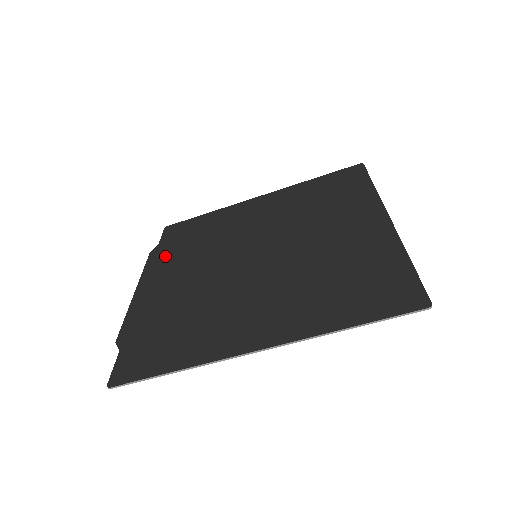
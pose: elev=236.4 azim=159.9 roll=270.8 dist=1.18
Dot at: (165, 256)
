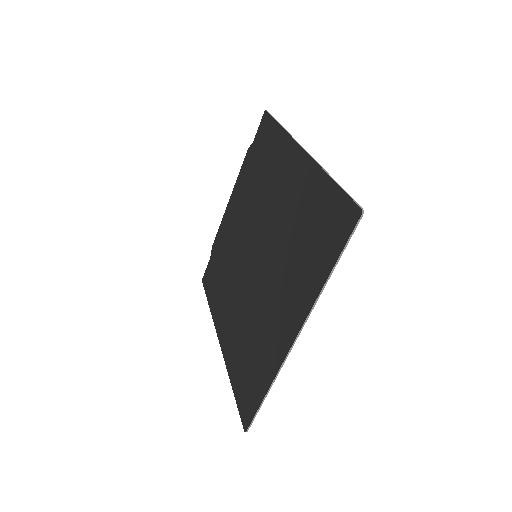
Dot at: (246, 172)
